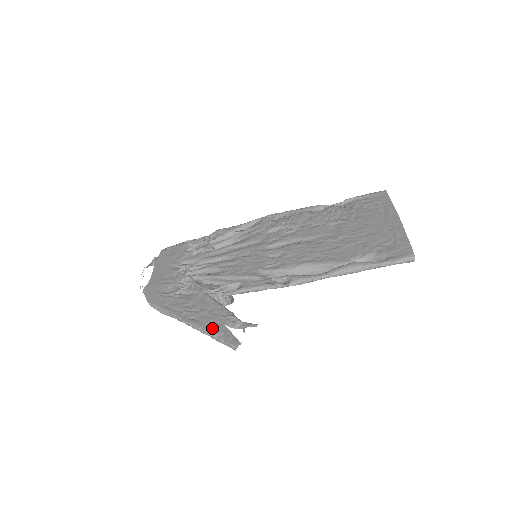
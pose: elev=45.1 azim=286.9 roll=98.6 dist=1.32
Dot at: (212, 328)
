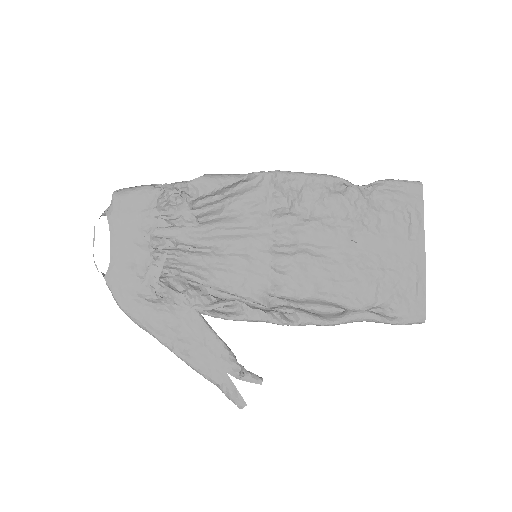
Dot at: (212, 375)
